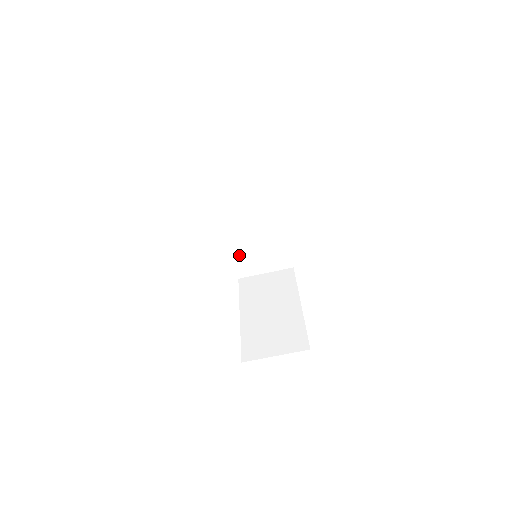
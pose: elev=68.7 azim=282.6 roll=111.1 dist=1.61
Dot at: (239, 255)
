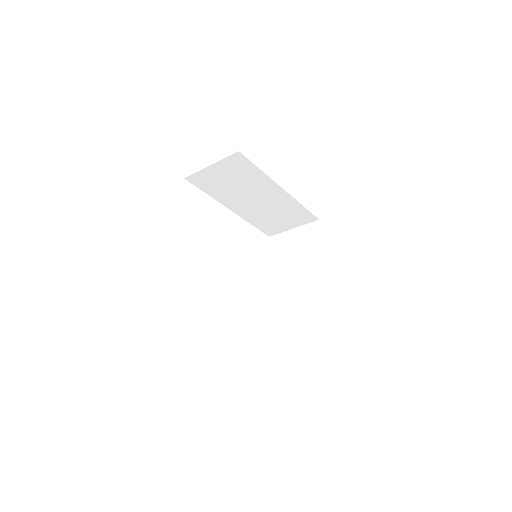
Dot at: (259, 223)
